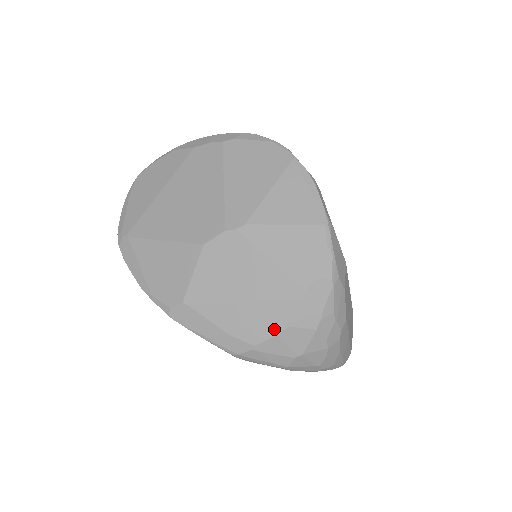
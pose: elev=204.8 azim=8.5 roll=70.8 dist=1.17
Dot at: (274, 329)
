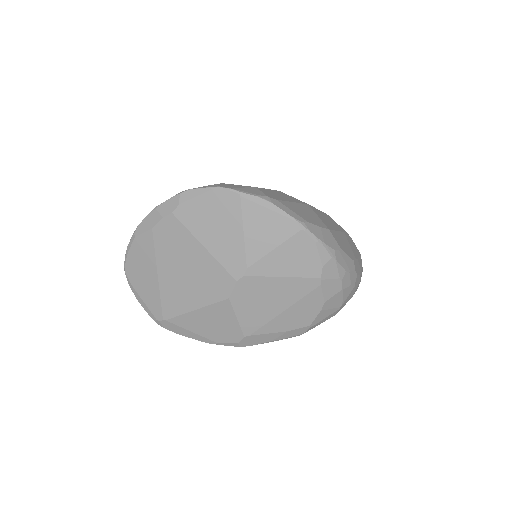
Dot at: (316, 310)
